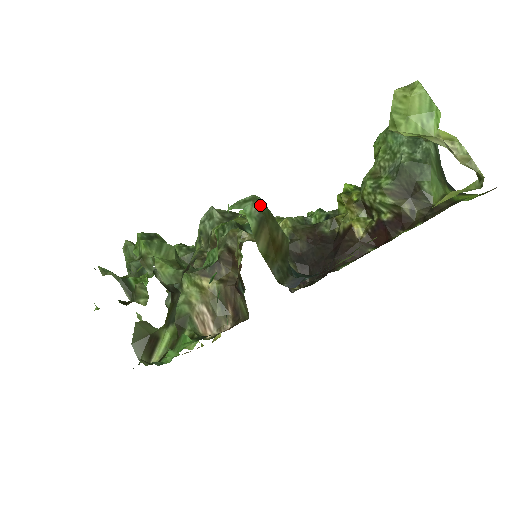
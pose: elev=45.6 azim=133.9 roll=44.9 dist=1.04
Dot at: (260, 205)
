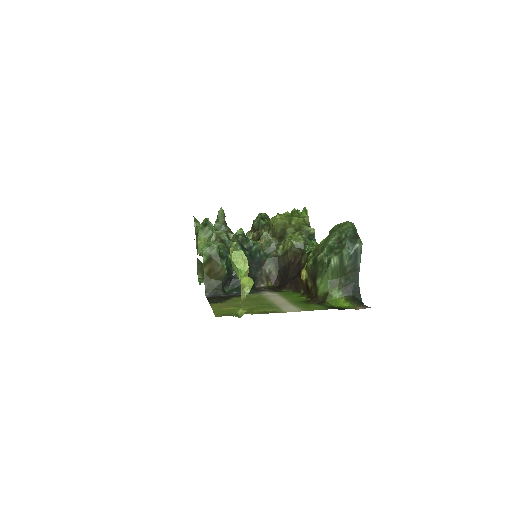
Dot at: (212, 251)
